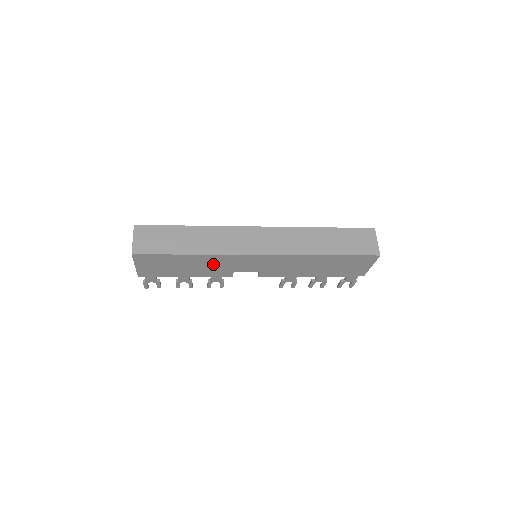
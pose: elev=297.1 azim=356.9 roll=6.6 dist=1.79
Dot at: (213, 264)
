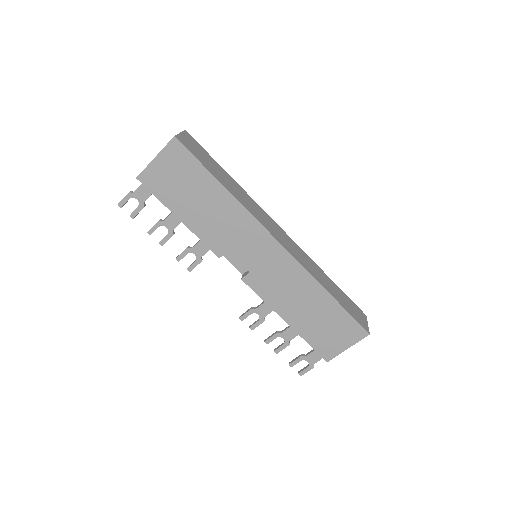
Dot at: (225, 220)
